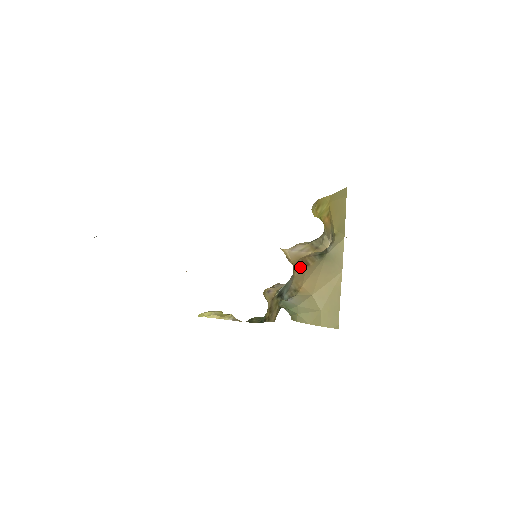
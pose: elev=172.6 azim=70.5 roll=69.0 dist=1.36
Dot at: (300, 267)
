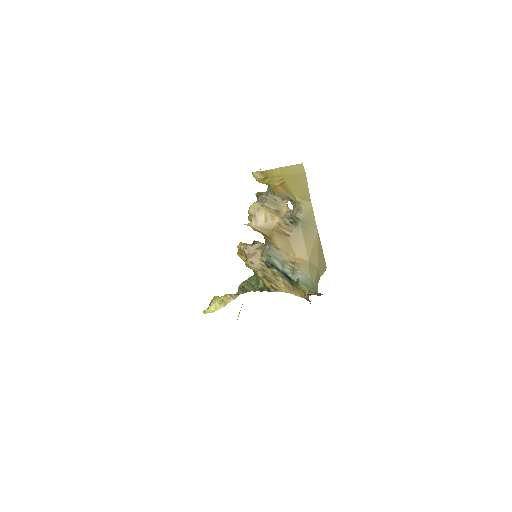
Dot at: (280, 239)
